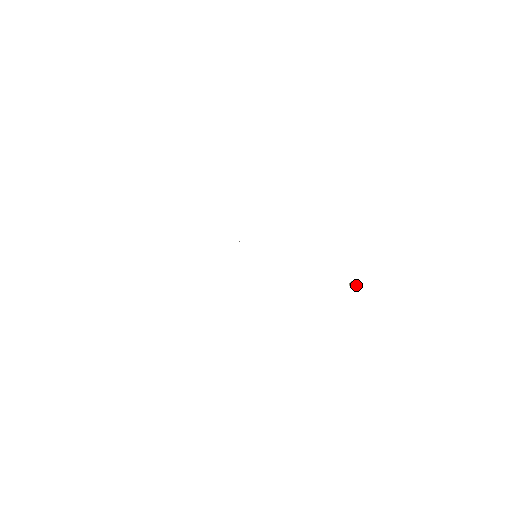
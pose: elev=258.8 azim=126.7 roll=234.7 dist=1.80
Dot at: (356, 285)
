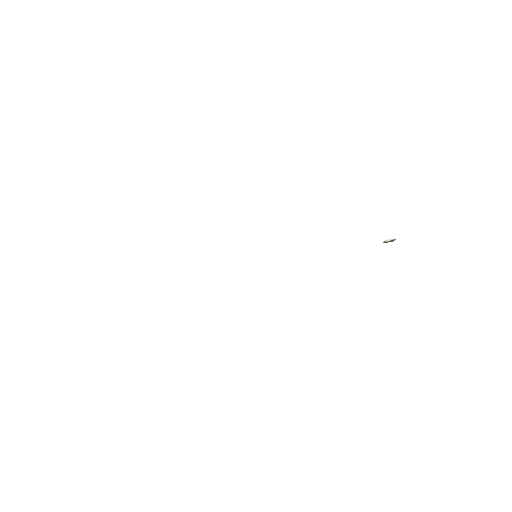
Dot at: (391, 240)
